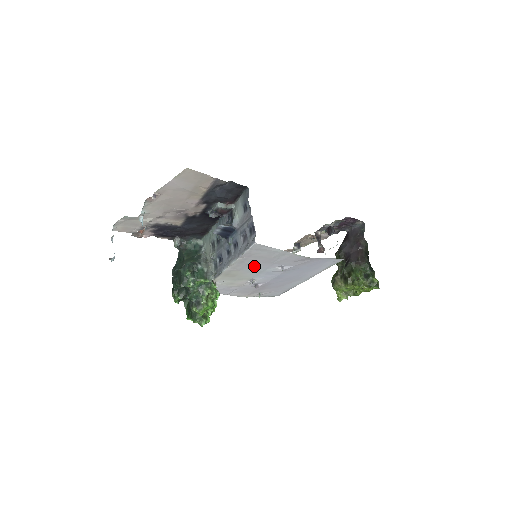
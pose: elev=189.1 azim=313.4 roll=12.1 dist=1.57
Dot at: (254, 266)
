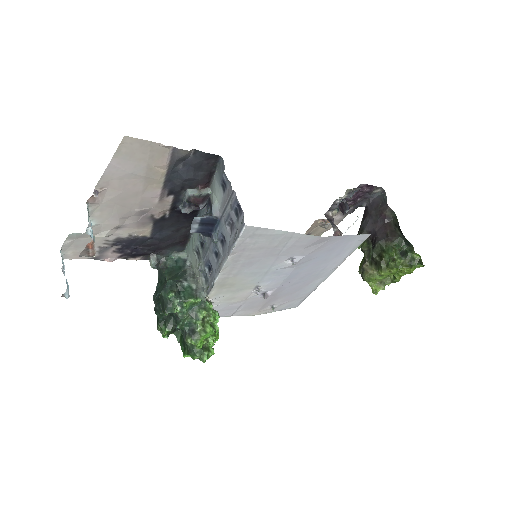
Dot at: (254, 265)
